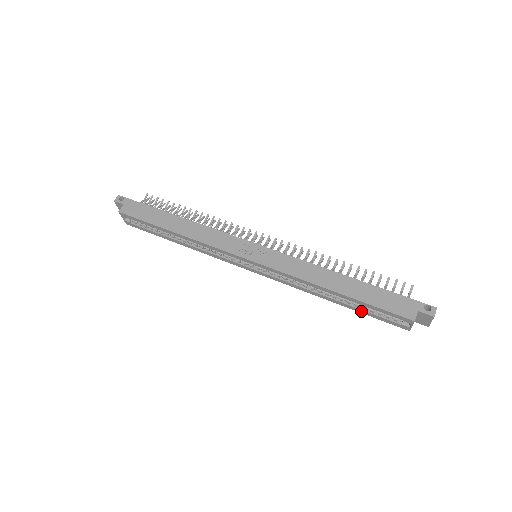
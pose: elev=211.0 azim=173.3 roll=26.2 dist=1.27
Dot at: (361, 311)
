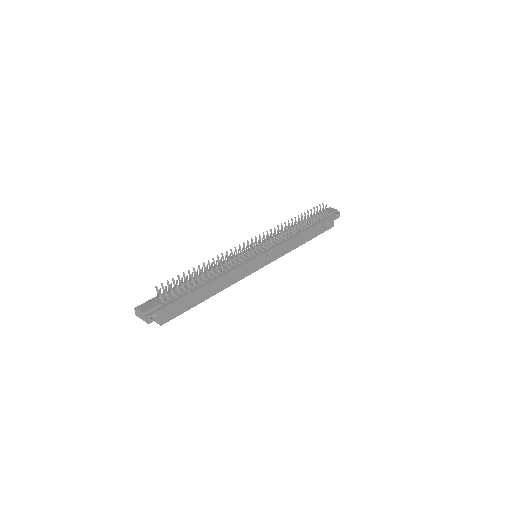
Dot at: occluded
